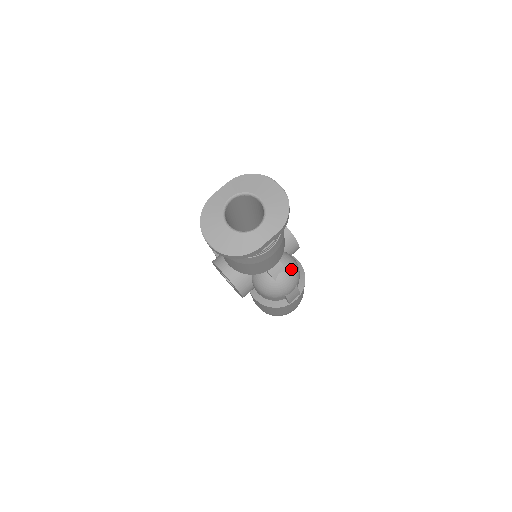
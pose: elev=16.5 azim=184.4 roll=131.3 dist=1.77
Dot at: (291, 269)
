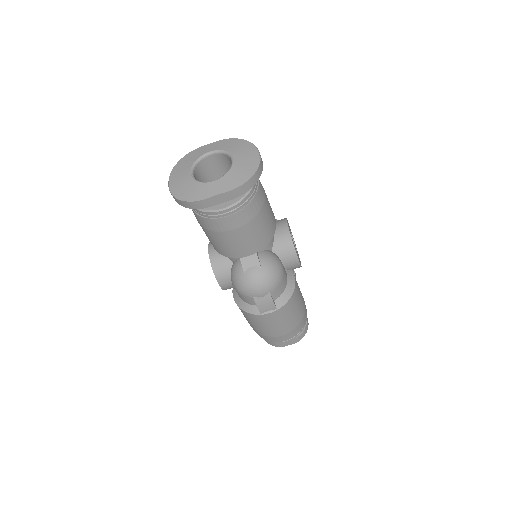
Dot at: (267, 269)
